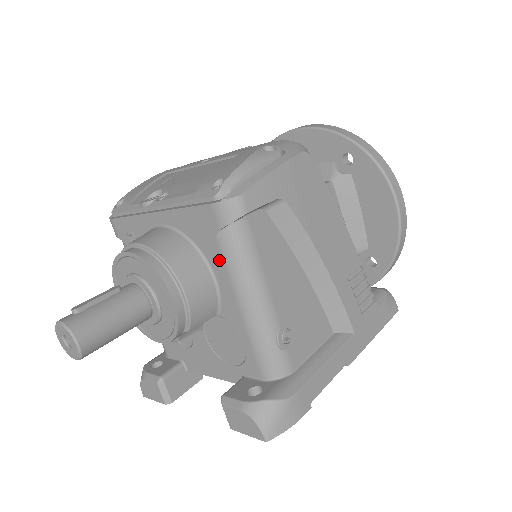
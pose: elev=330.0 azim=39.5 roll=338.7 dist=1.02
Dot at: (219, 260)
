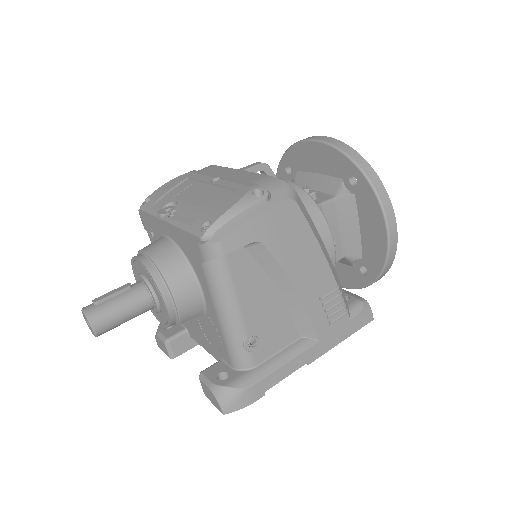
Dot at: (204, 280)
